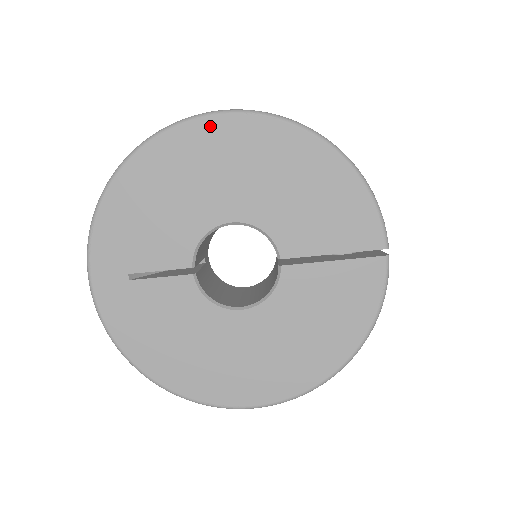
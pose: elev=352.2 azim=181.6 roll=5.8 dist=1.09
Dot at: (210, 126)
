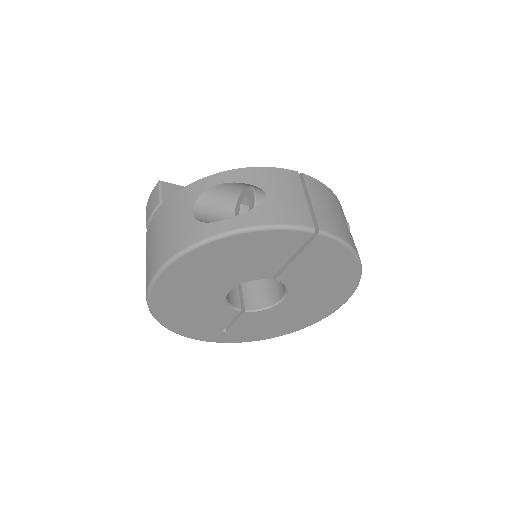
Dot at: (160, 287)
